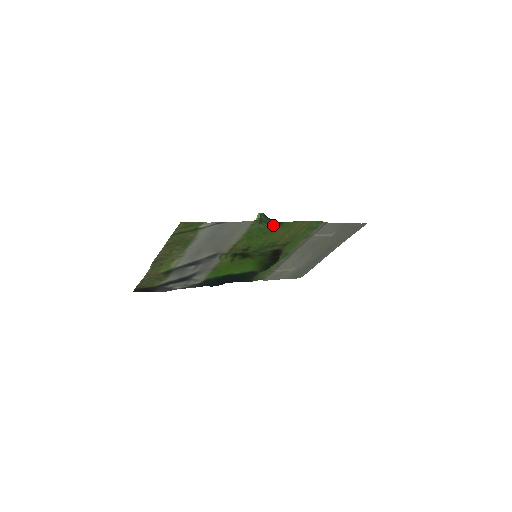
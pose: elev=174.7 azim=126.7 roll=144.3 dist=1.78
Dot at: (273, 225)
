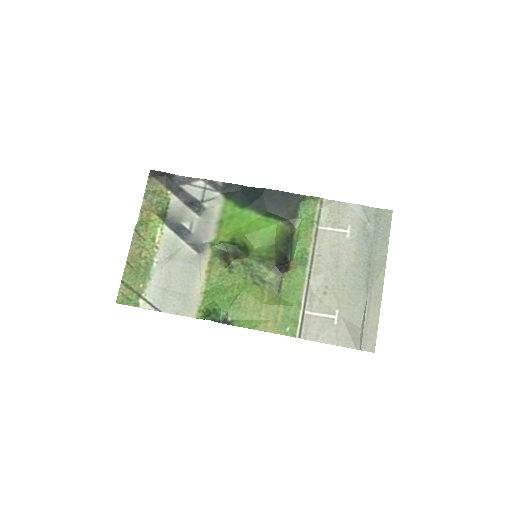
Dot at: (226, 317)
